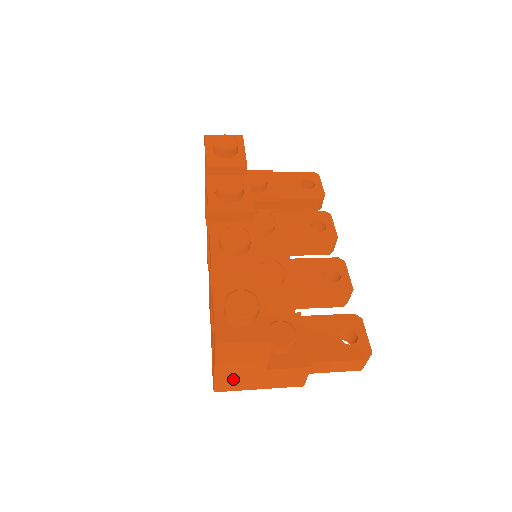
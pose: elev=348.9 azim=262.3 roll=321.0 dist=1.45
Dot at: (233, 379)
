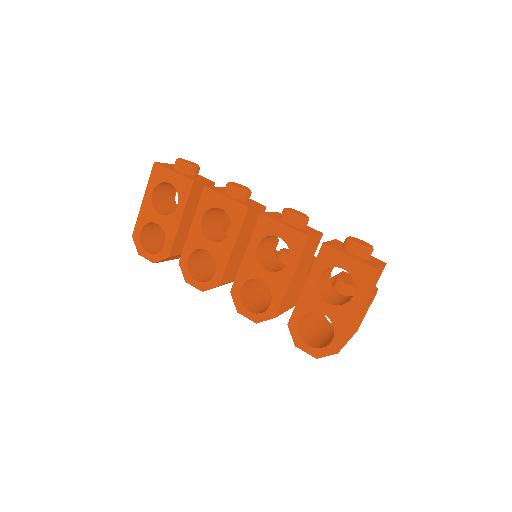
Dot at: (352, 326)
